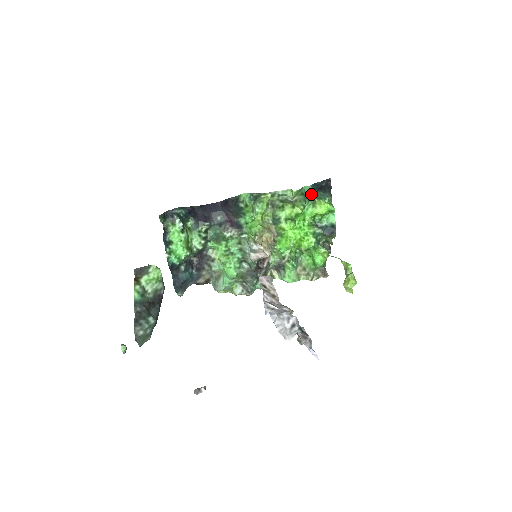
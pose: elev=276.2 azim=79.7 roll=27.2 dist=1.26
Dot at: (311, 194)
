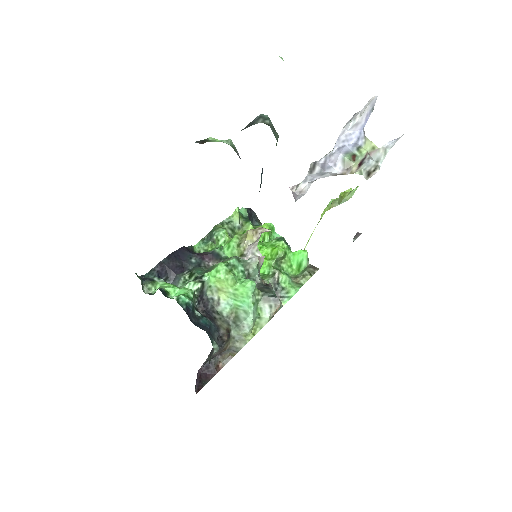
Dot at: (248, 218)
